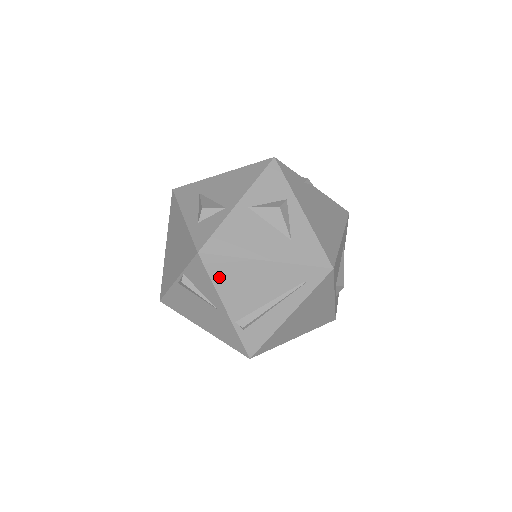
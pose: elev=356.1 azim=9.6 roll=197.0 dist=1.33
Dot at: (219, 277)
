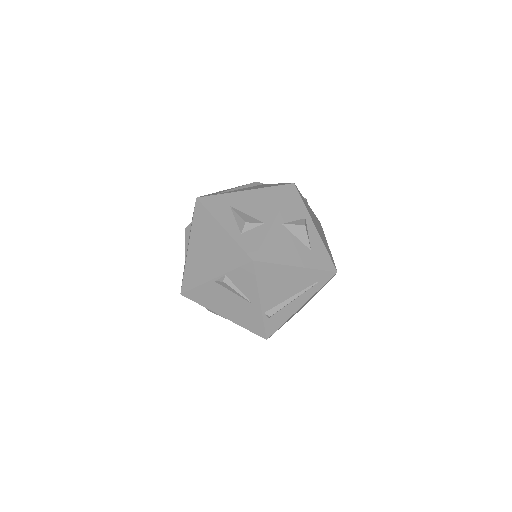
Dot at: (263, 279)
